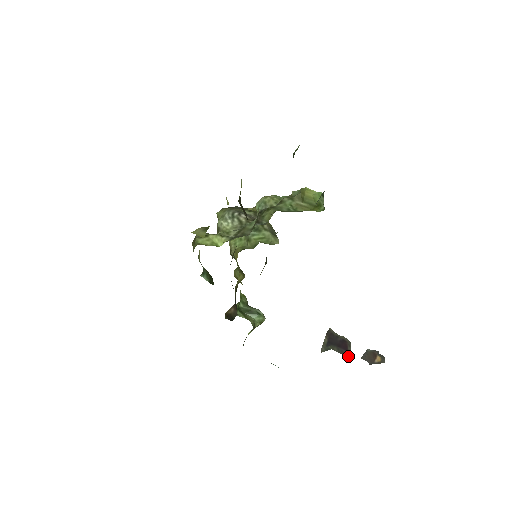
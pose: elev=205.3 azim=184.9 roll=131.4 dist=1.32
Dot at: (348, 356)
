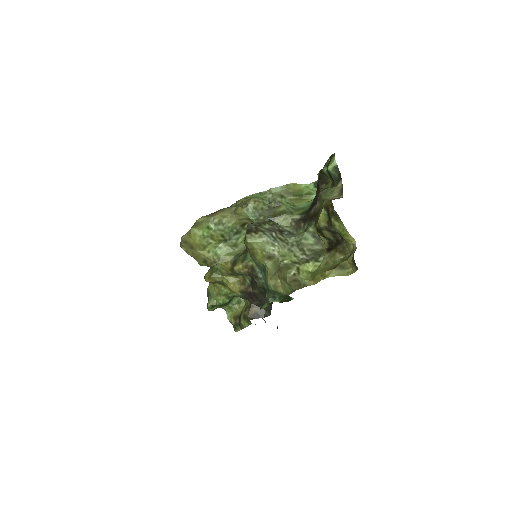
Dot at: occluded
